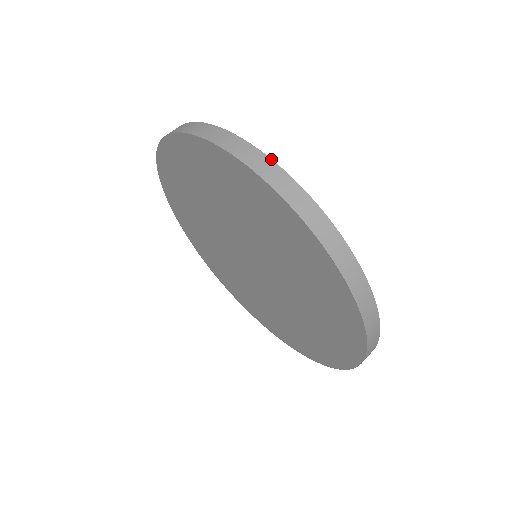
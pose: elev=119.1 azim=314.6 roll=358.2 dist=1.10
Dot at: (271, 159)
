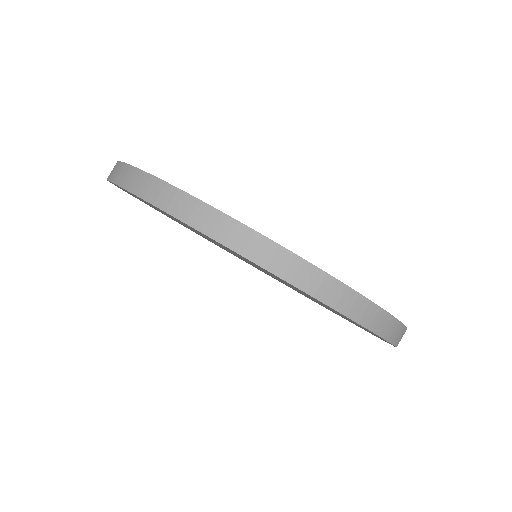
Dot at: (263, 235)
